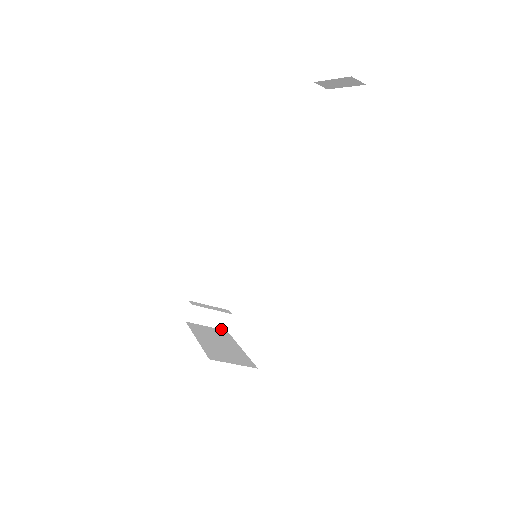
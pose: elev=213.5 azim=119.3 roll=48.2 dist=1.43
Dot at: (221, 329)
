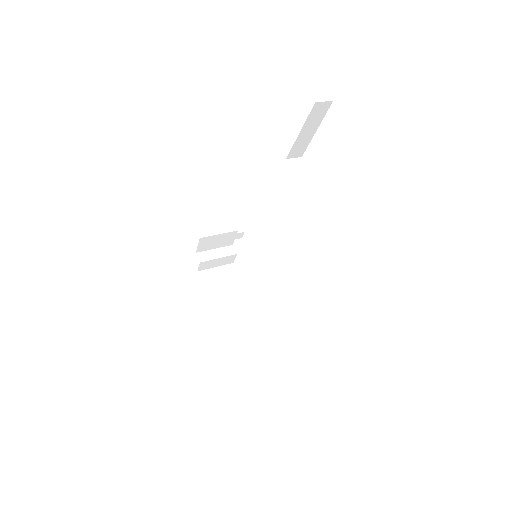
Dot at: (228, 264)
